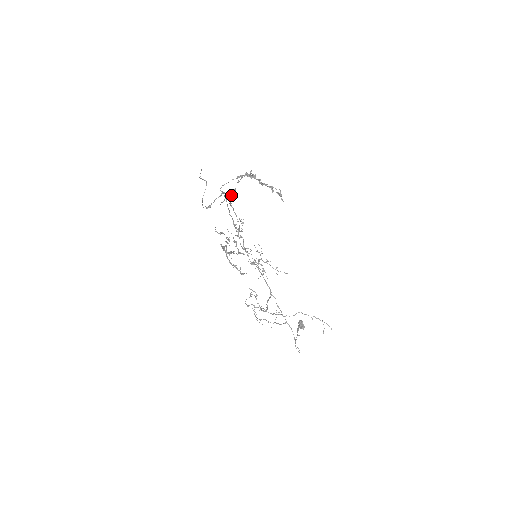
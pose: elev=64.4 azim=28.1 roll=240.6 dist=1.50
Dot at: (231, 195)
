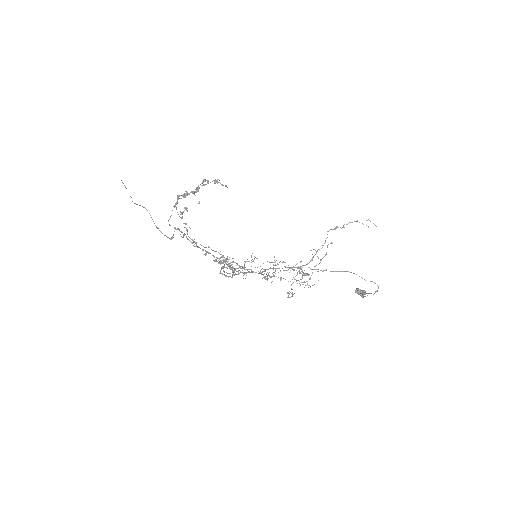
Dot at: occluded
